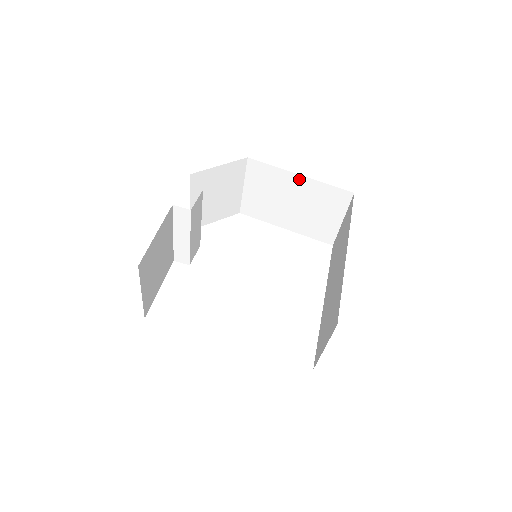
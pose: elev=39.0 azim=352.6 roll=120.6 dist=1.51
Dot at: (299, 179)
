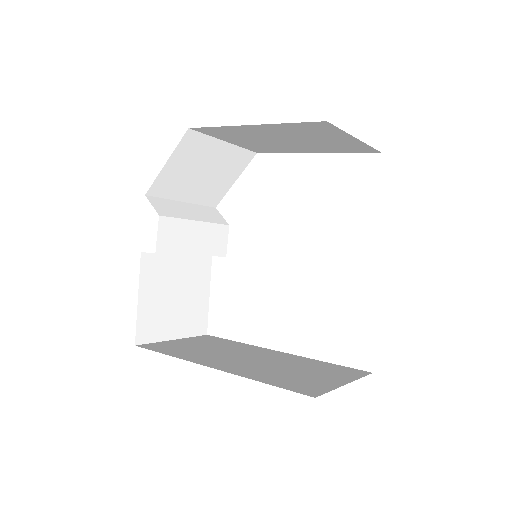
Dot at: (255, 127)
